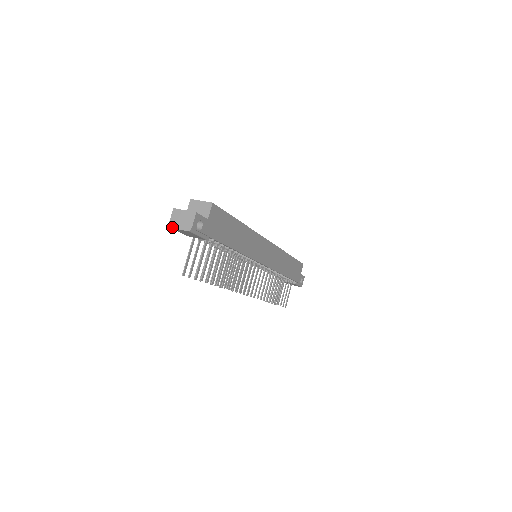
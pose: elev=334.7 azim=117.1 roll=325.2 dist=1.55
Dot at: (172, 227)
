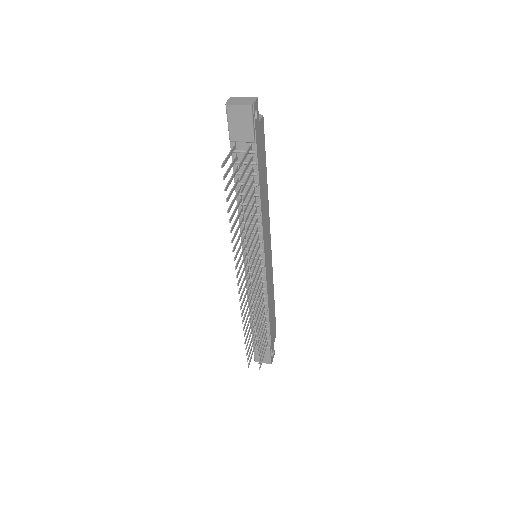
Dot at: (230, 104)
